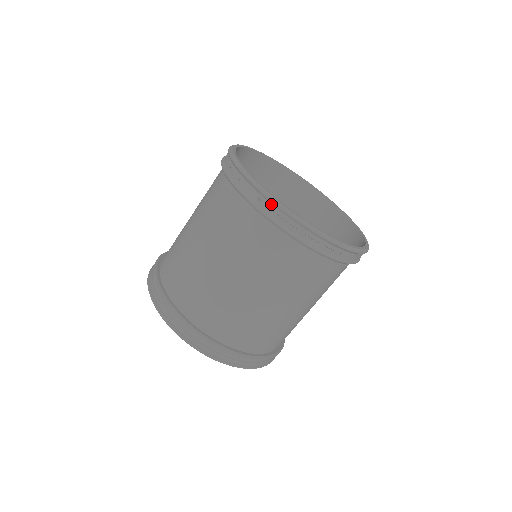
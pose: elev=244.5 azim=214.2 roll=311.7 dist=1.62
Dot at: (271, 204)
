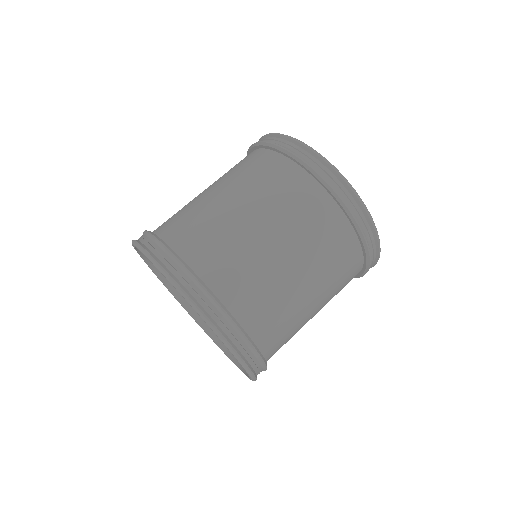
Dot at: occluded
